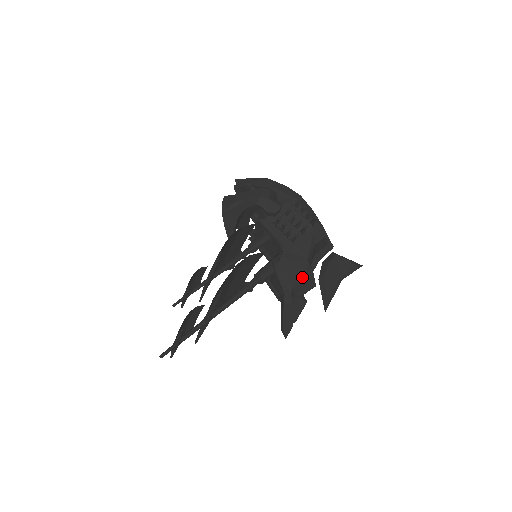
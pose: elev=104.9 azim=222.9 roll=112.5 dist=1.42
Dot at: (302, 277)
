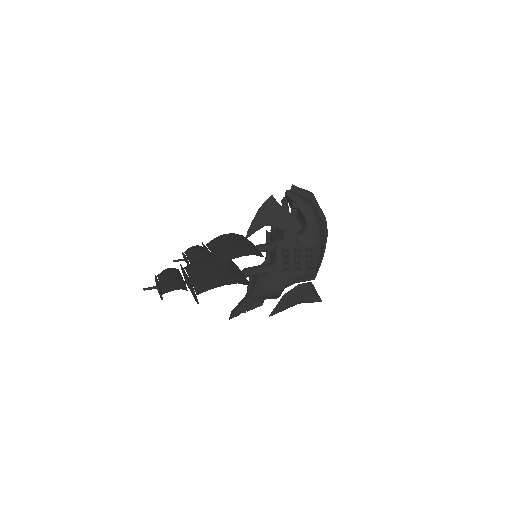
Dot at: (271, 293)
